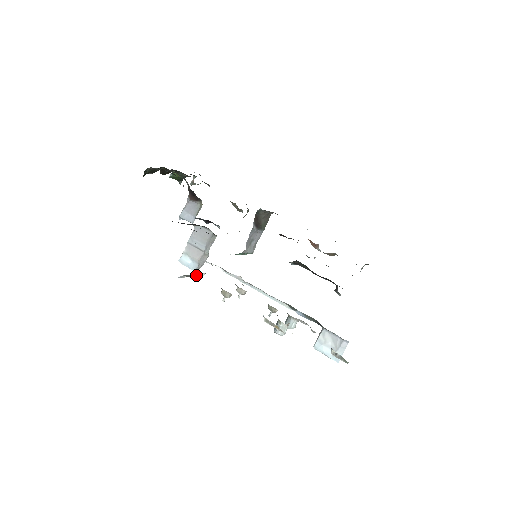
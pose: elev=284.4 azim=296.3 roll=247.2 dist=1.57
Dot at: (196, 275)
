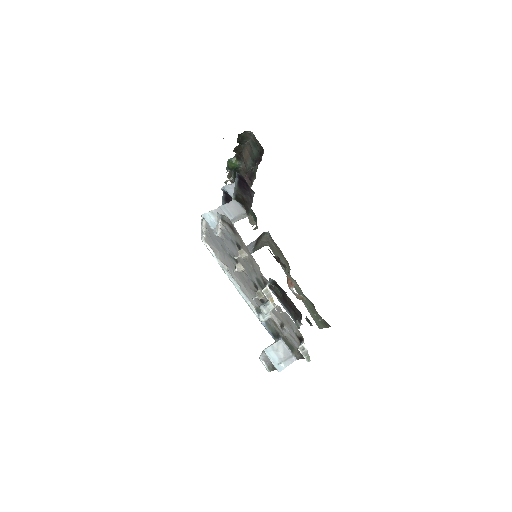
Dot at: (219, 229)
